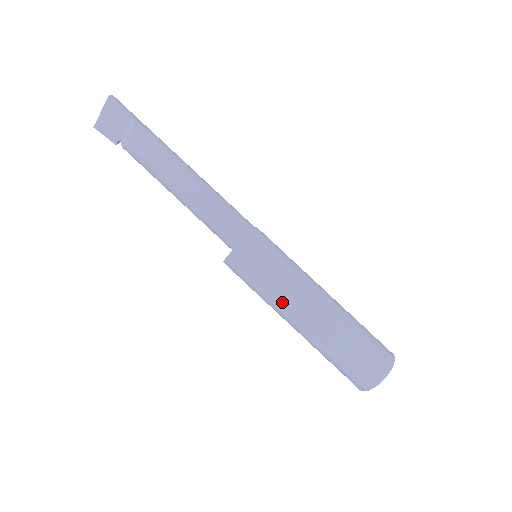
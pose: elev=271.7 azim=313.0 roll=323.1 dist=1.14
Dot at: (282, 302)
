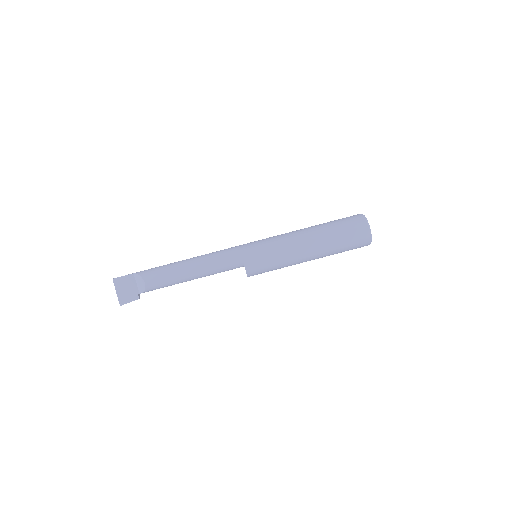
Dot at: (290, 251)
